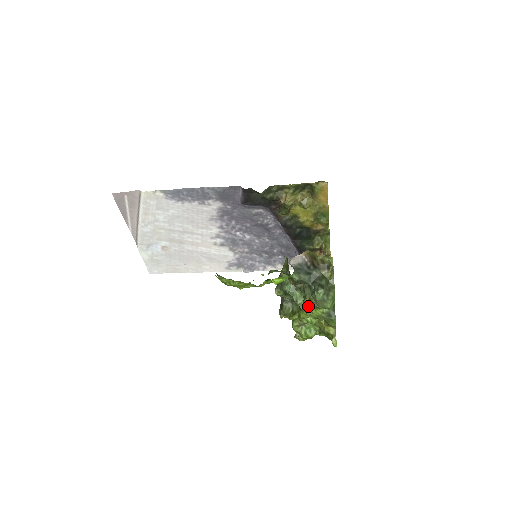
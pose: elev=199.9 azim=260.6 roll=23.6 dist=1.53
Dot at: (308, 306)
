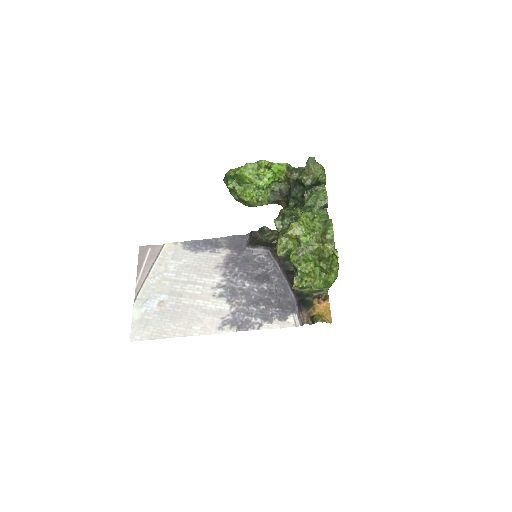
Dot at: (304, 214)
